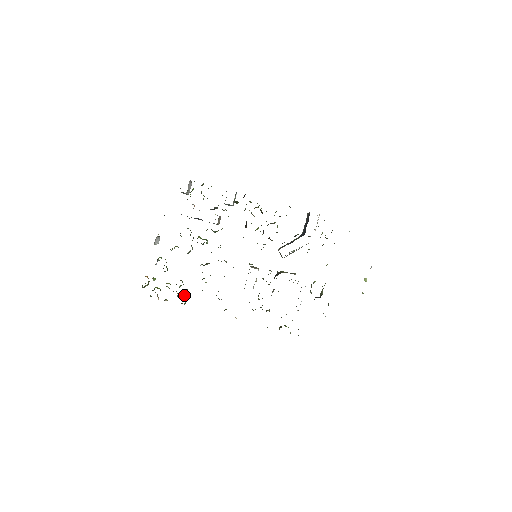
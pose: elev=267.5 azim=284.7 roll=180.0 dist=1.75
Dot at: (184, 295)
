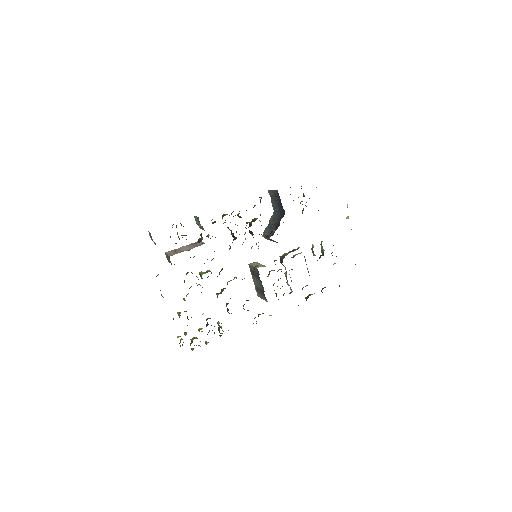
Dot at: (218, 328)
